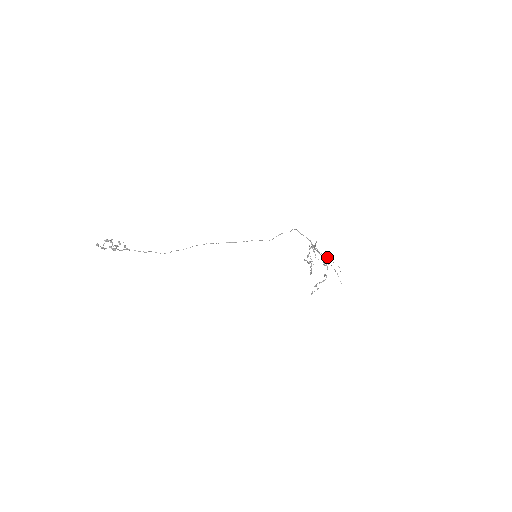
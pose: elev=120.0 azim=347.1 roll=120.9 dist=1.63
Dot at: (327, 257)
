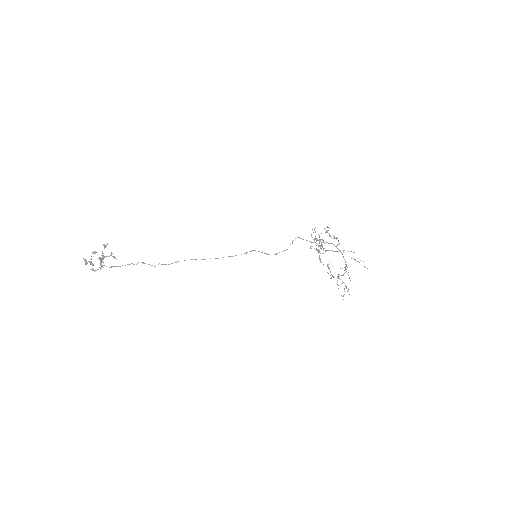
Dot at: occluded
